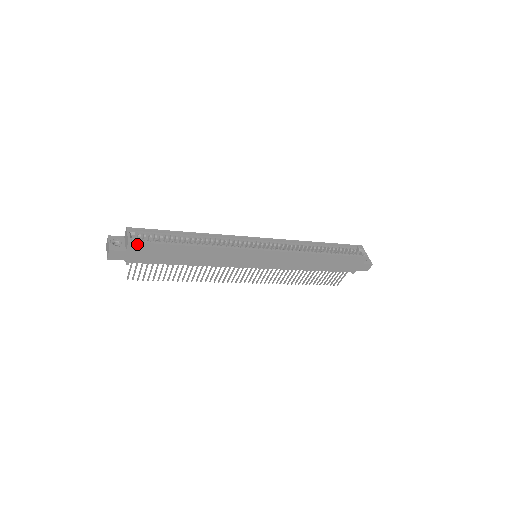
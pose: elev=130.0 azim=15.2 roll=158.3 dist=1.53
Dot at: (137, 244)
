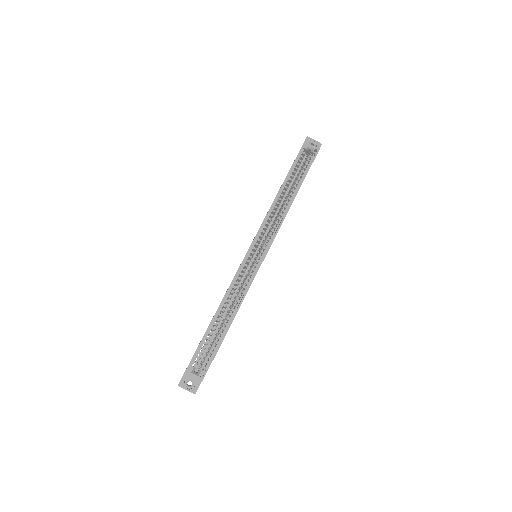
Dot at: occluded
